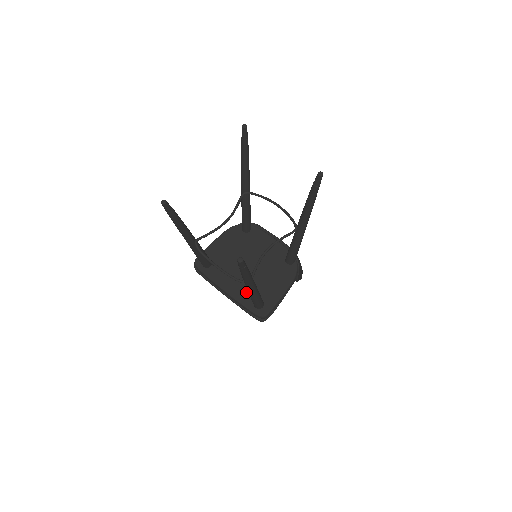
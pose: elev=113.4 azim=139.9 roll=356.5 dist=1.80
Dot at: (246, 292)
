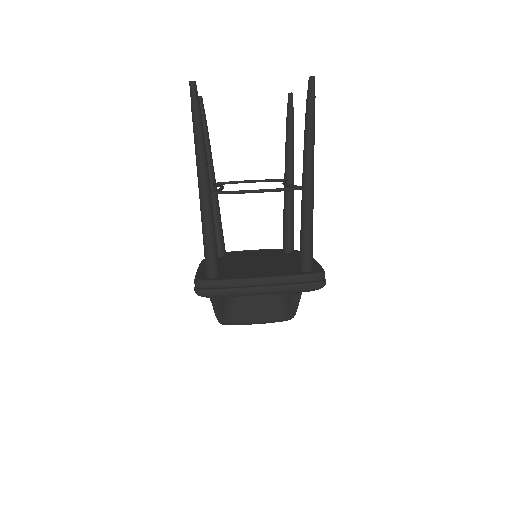
Dot at: (282, 270)
